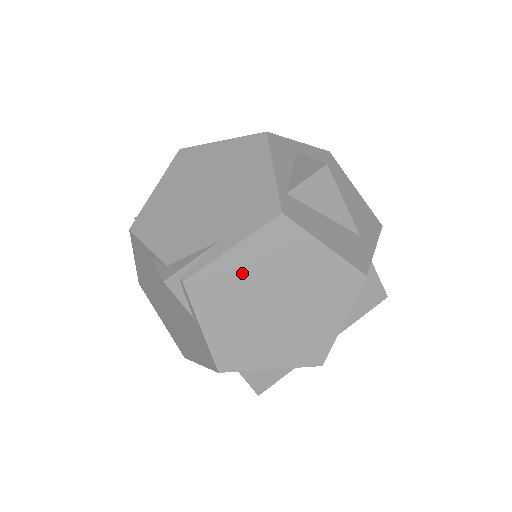
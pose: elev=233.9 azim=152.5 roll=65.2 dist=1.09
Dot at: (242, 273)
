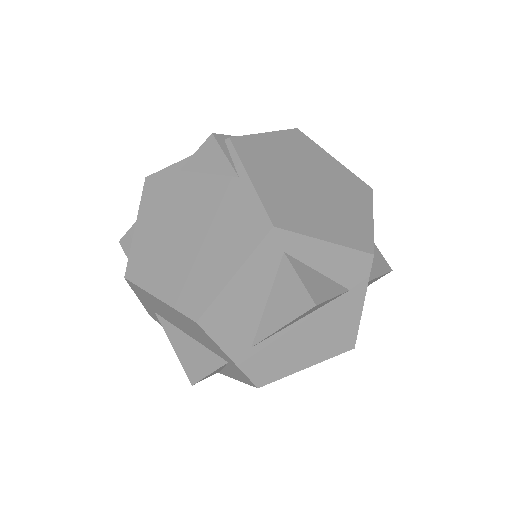
Dot at: (277, 151)
